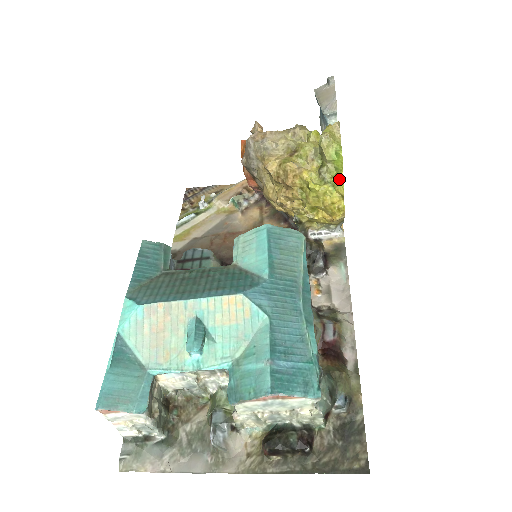
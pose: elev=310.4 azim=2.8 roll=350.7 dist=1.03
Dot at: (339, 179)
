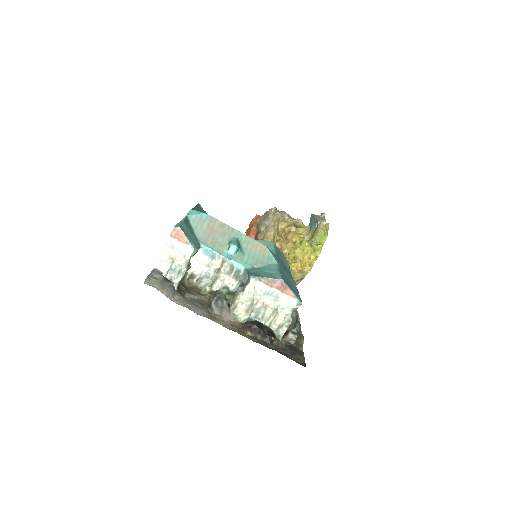
Dot at: (320, 247)
